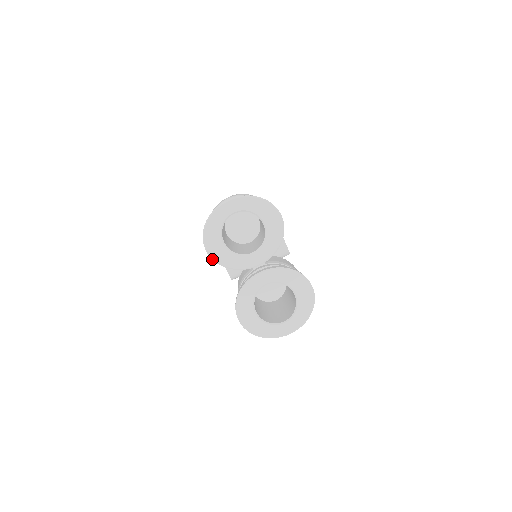
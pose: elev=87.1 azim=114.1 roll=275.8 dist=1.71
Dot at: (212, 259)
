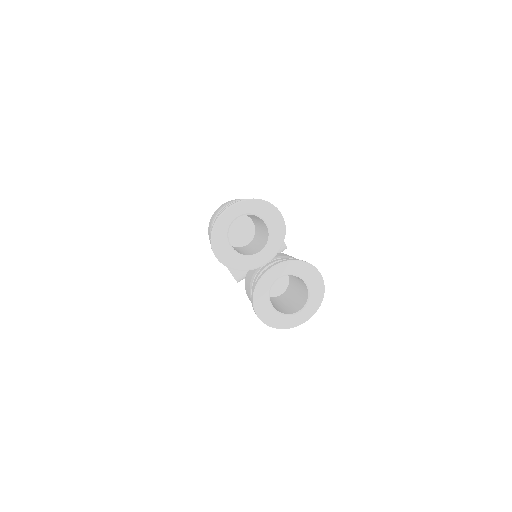
Dot at: occluded
